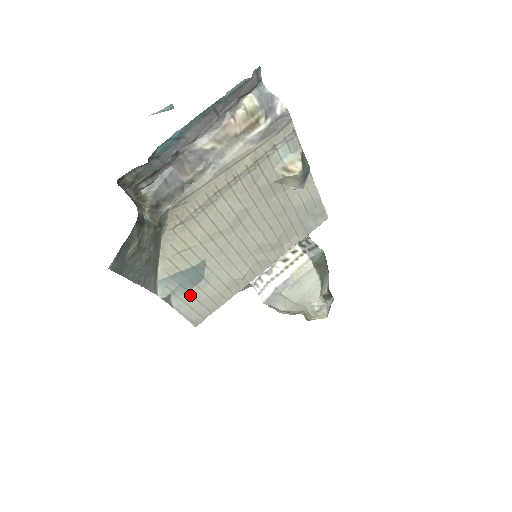
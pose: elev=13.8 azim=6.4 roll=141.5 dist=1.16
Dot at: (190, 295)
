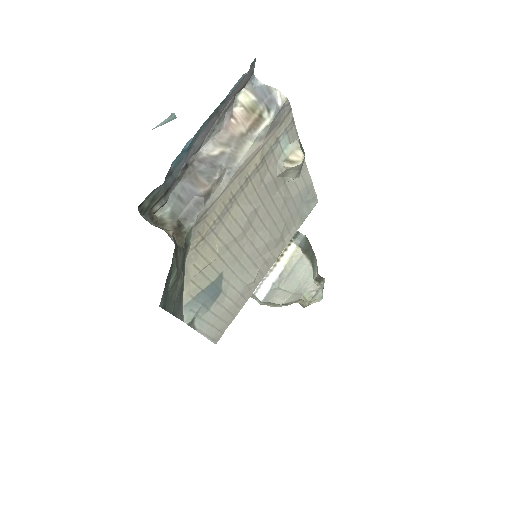
Dot at: (210, 313)
